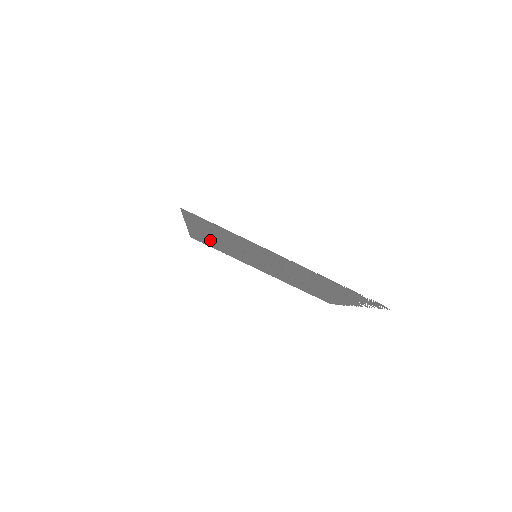
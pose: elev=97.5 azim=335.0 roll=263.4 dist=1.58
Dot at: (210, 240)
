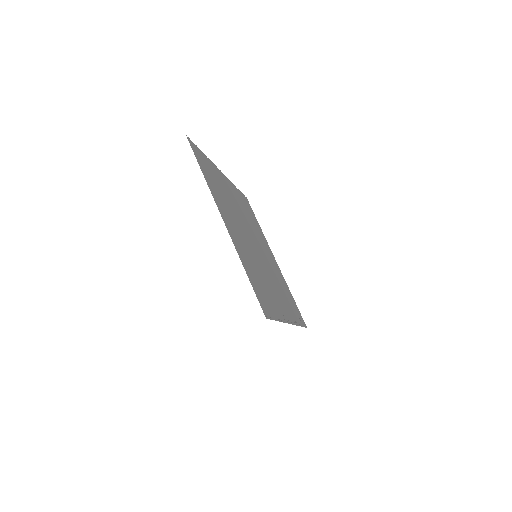
Dot at: (222, 202)
